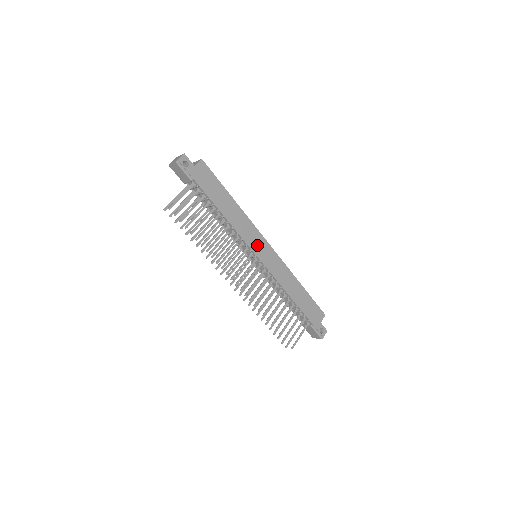
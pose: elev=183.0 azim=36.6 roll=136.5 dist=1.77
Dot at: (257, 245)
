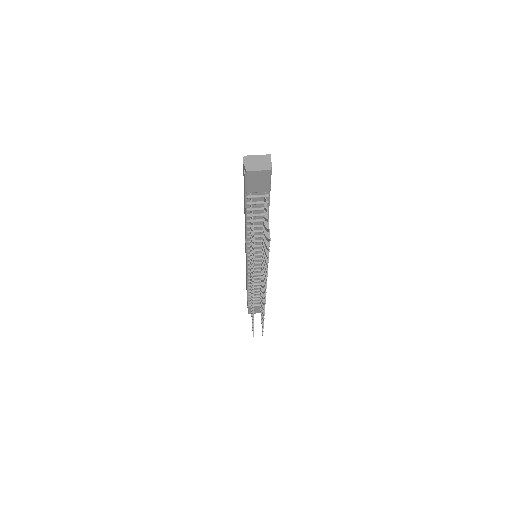
Dot at: occluded
